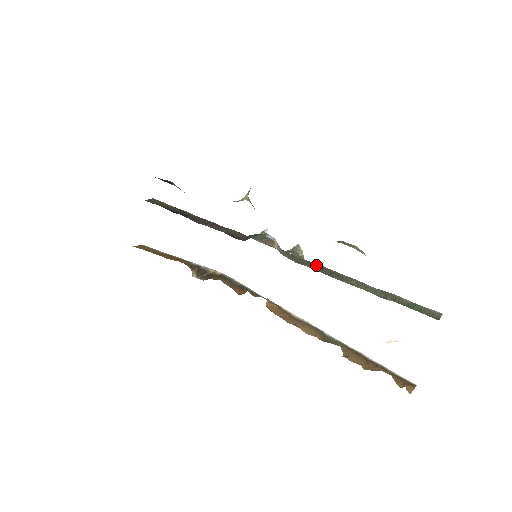
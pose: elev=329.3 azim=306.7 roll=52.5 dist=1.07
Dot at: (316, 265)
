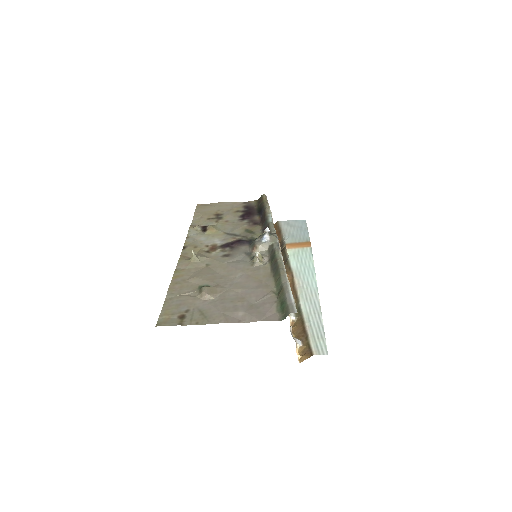
Dot at: (274, 260)
